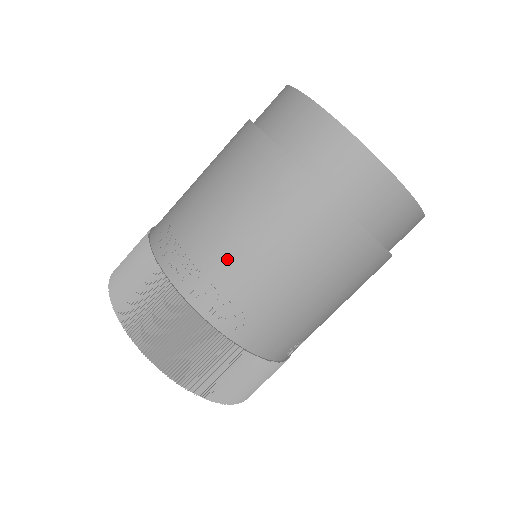
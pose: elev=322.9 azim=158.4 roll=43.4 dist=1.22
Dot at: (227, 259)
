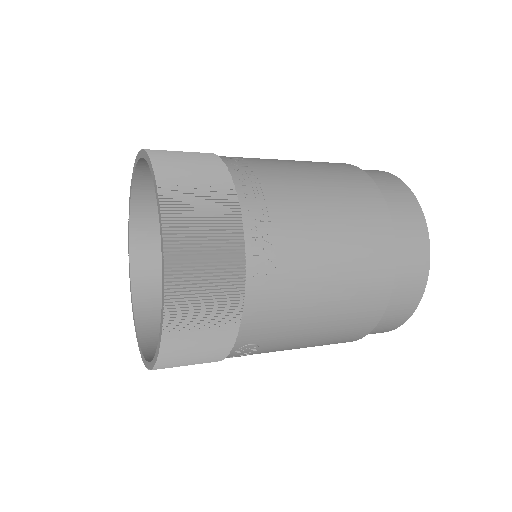
Dot at: (298, 214)
